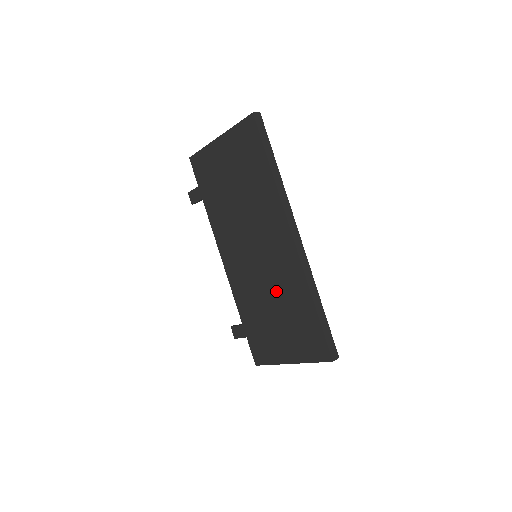
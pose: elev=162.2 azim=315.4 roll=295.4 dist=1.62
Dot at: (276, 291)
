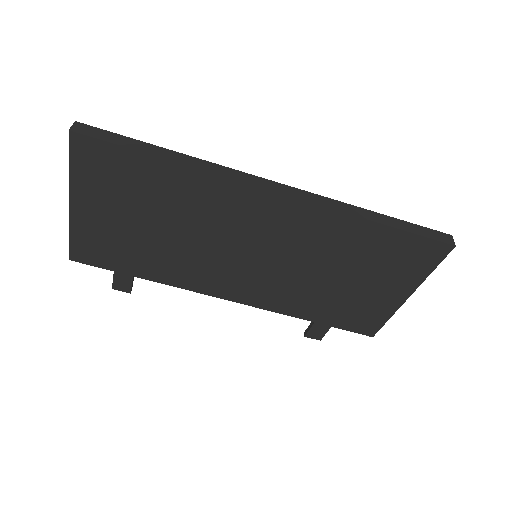
Dot at: (320, 259)
